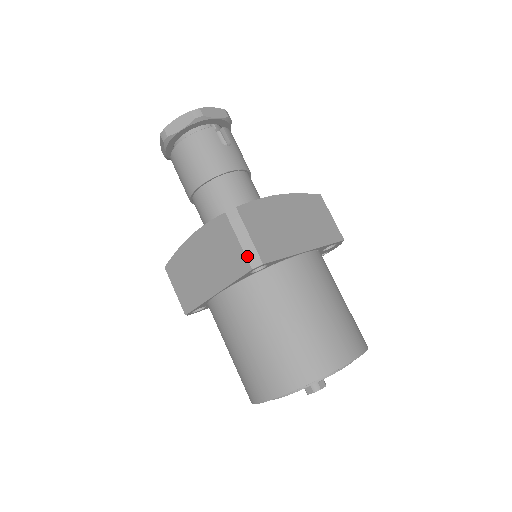
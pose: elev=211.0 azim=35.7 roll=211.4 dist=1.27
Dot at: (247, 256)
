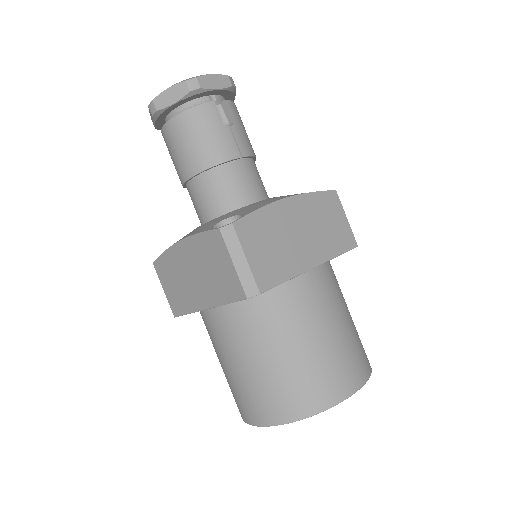
Dot at: (242, 283)
